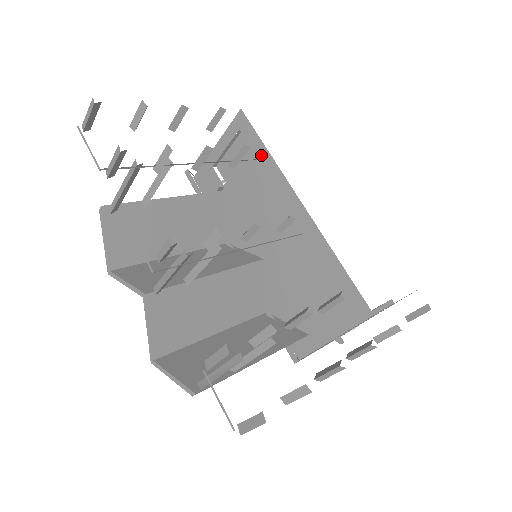
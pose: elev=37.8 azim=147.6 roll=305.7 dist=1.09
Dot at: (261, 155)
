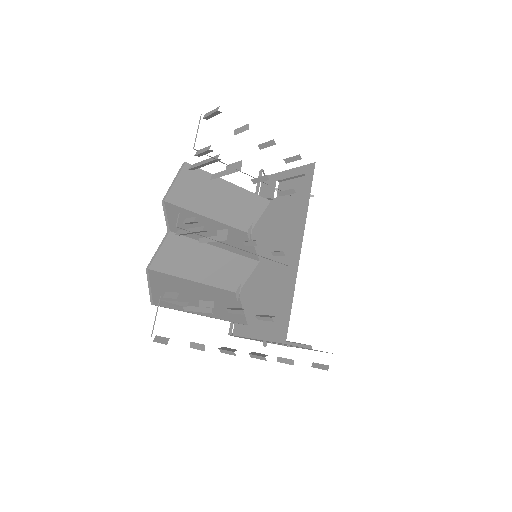
Dot at: (304, 200)
